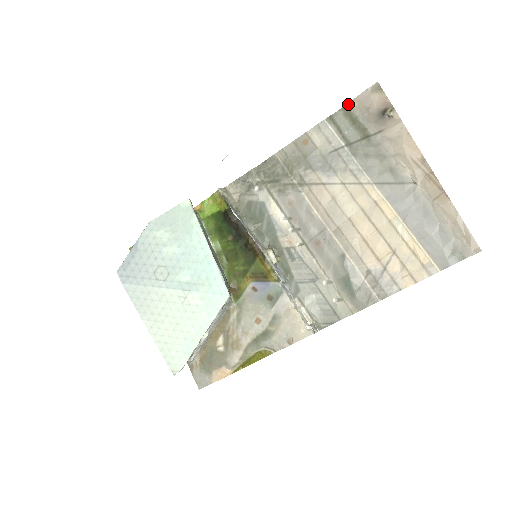
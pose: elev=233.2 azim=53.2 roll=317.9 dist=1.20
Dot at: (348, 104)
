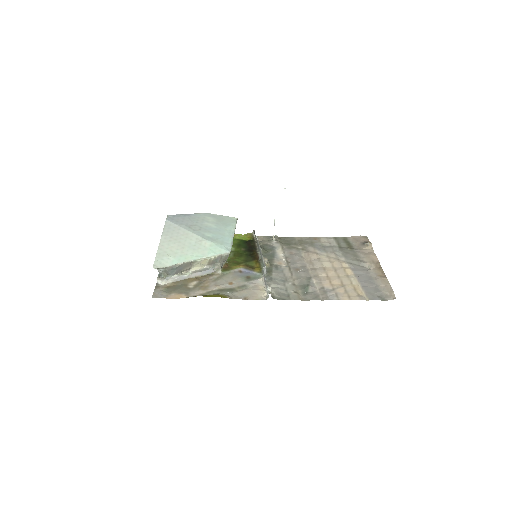
Dot at: (347, 237)
